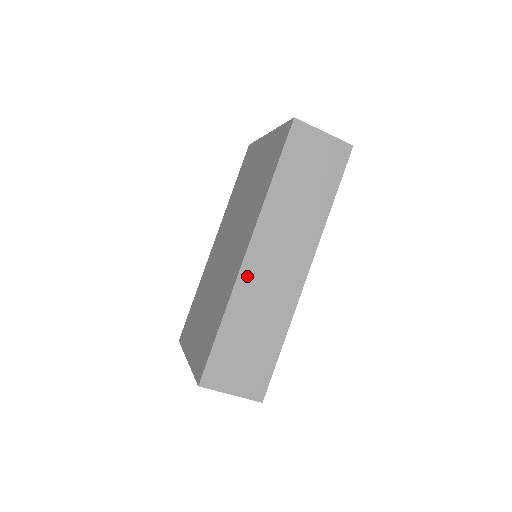
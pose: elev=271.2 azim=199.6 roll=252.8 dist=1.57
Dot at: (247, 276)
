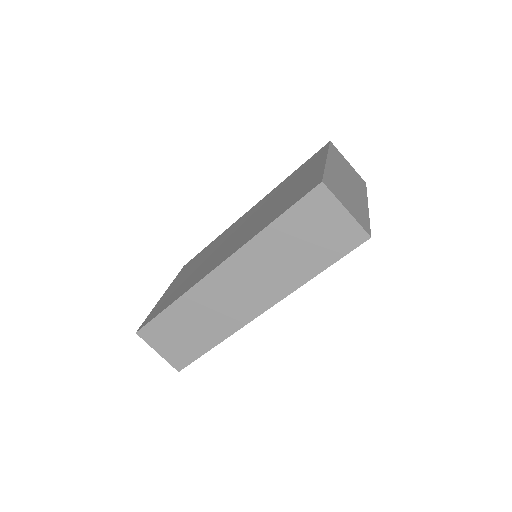
Dot at: (208, 285)
